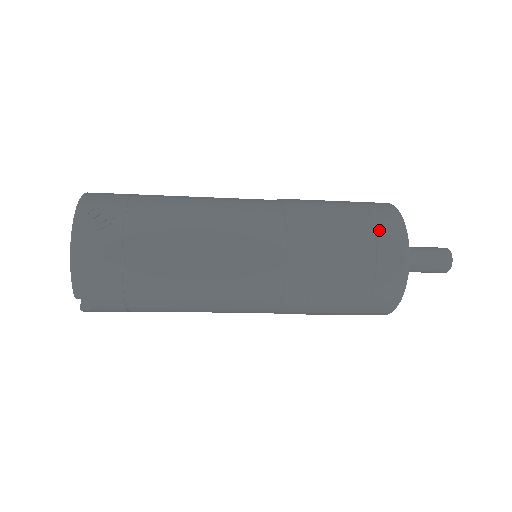
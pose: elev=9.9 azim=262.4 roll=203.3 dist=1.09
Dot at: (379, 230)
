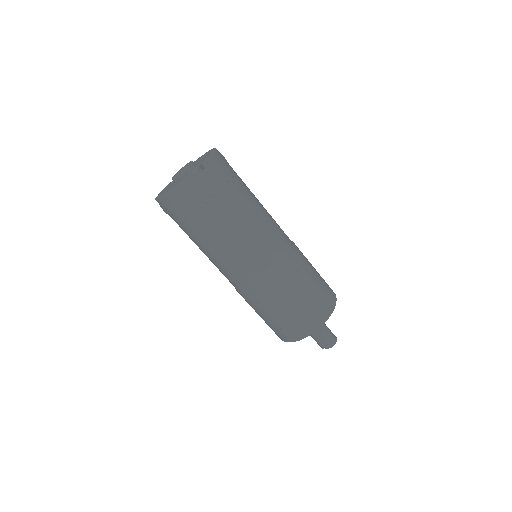
Dot at: occluded
